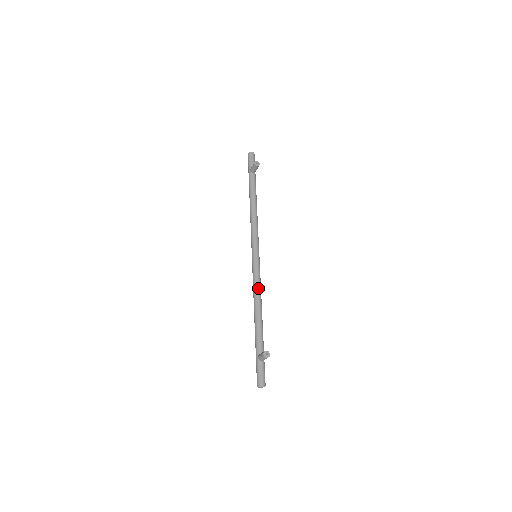
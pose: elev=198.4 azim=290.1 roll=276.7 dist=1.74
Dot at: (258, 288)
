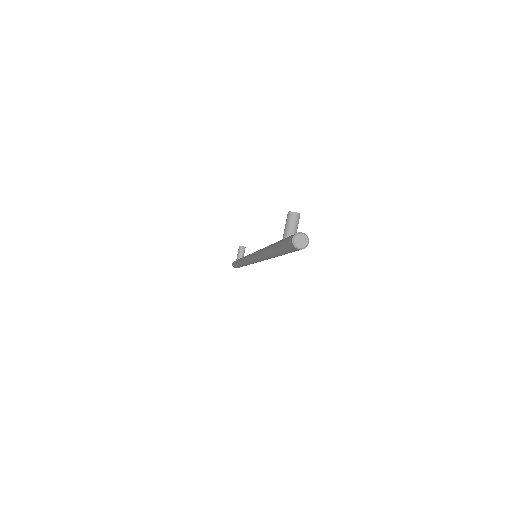
Dot at: occluded
